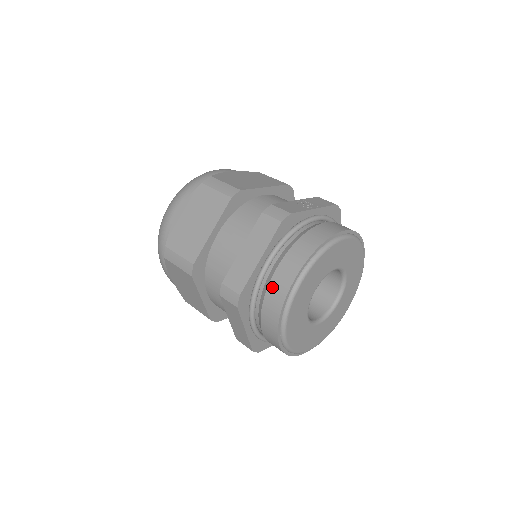
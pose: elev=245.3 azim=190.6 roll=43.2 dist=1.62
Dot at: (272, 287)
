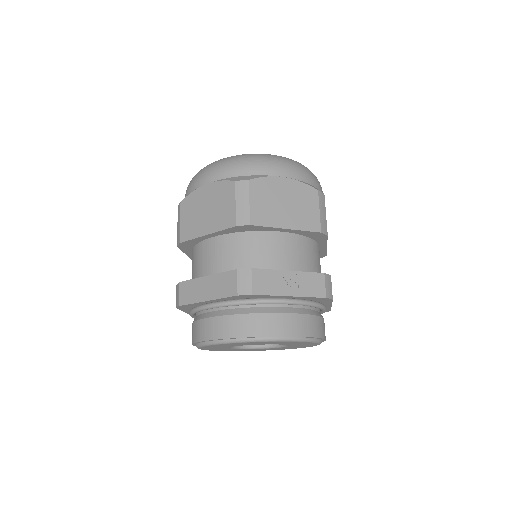
Dot at: (202, 324)
